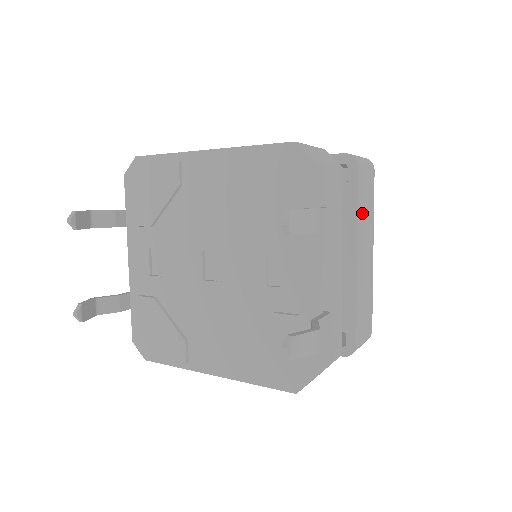
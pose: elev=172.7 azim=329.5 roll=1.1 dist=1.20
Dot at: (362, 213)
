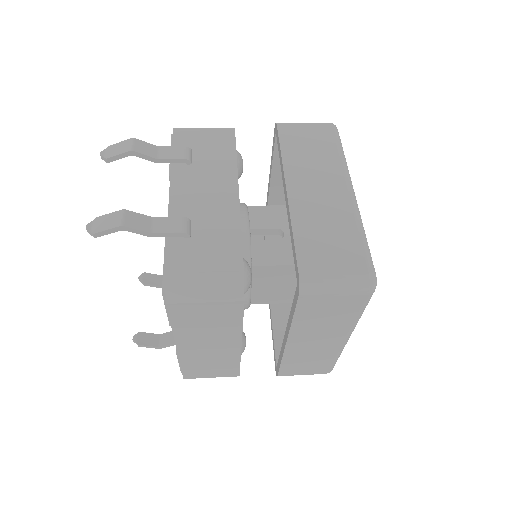
Dot at: (298, 157)
